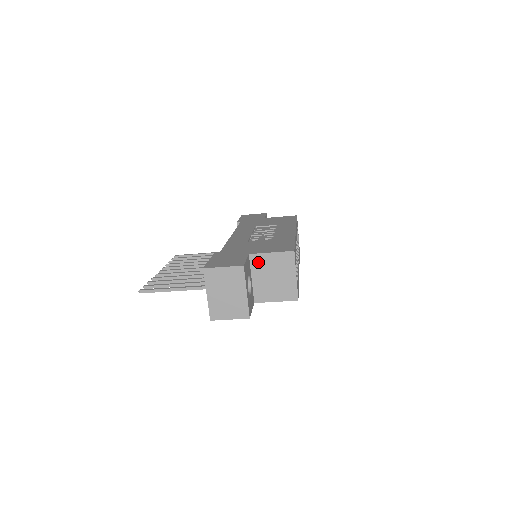
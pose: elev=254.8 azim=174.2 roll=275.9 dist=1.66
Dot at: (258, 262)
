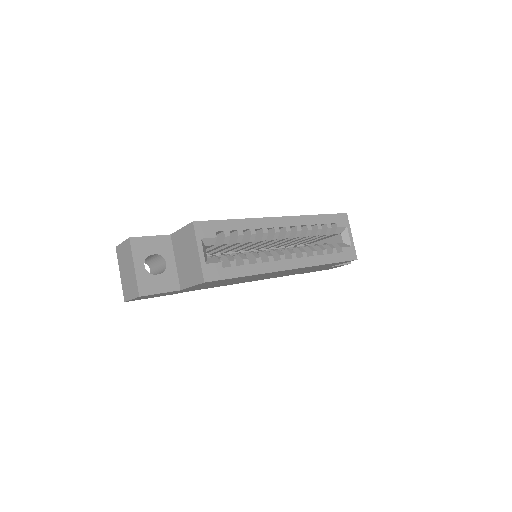
Dot at: (176, 242)
